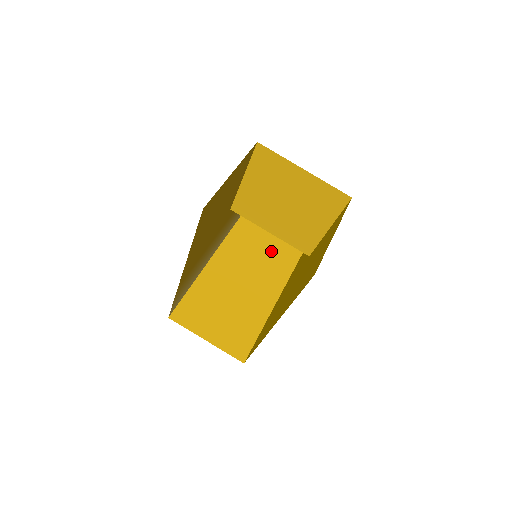
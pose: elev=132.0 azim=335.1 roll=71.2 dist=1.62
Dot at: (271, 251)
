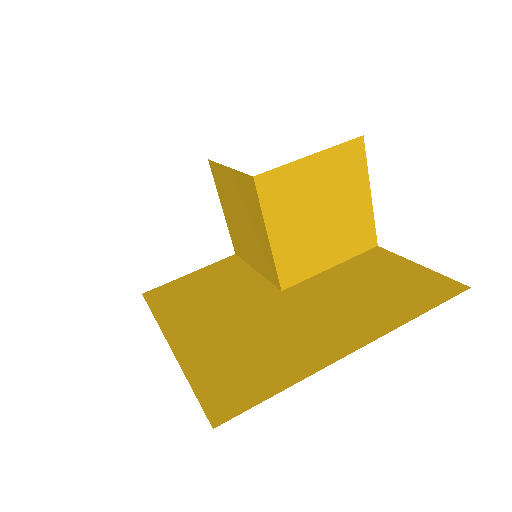
Dot at: occluded
